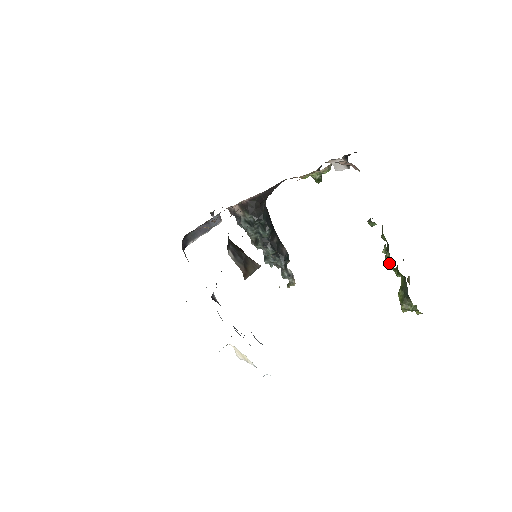
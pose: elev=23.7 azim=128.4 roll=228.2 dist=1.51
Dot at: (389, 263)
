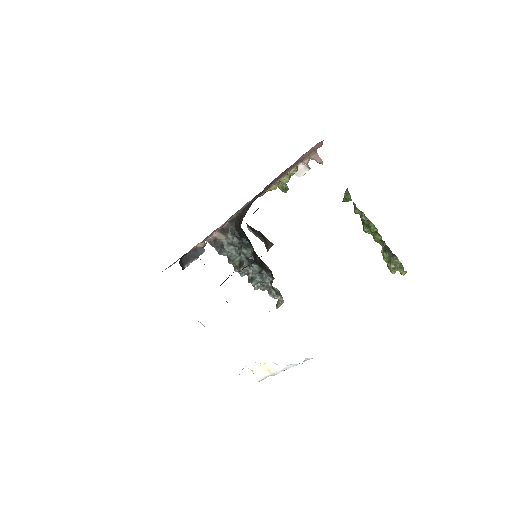
Dot at: (371, 225)
